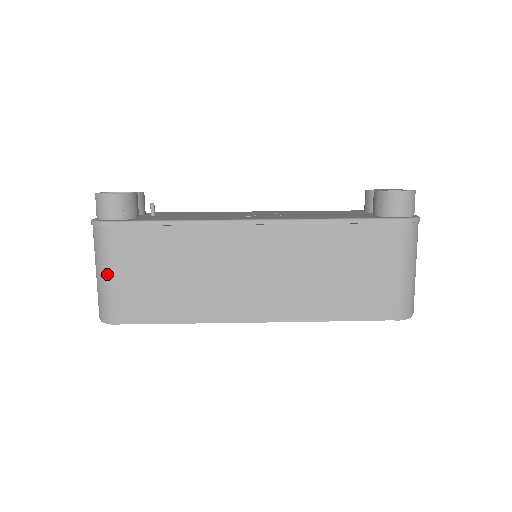
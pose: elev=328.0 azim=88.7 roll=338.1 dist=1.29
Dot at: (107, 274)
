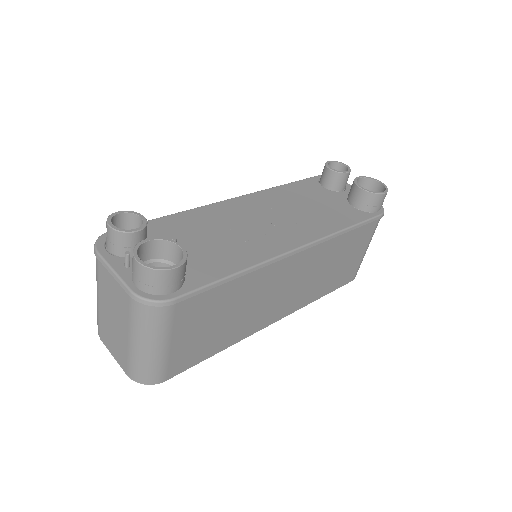
Dot at: (162, 346)
